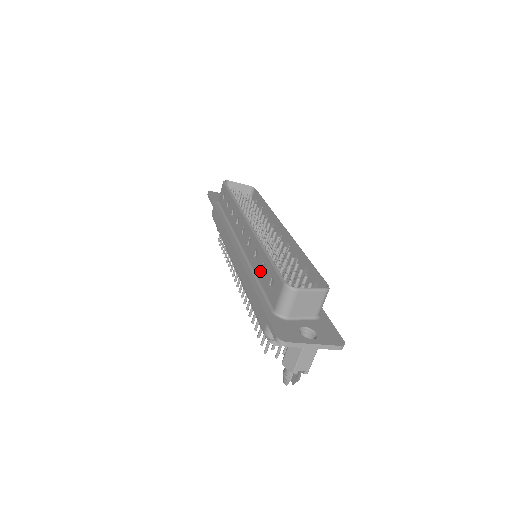
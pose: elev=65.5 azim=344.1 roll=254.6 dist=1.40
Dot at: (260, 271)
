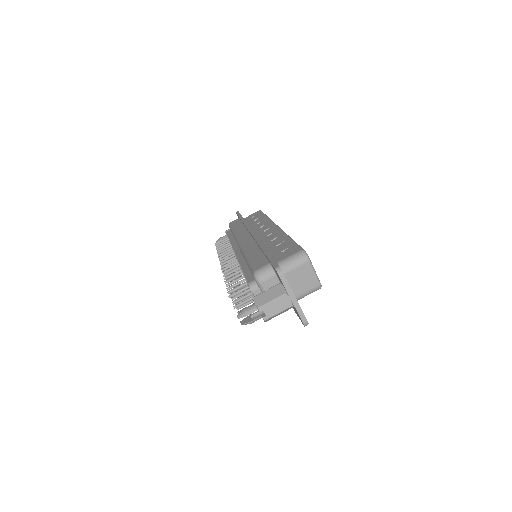
Dot at: (275, 246)
